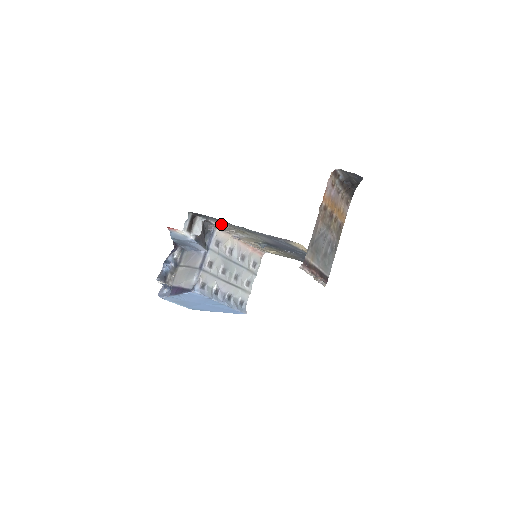
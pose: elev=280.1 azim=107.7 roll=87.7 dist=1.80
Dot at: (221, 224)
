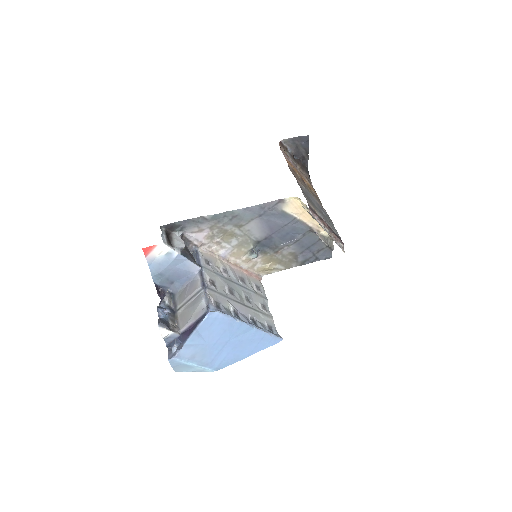
Dot at: (201, 233)
